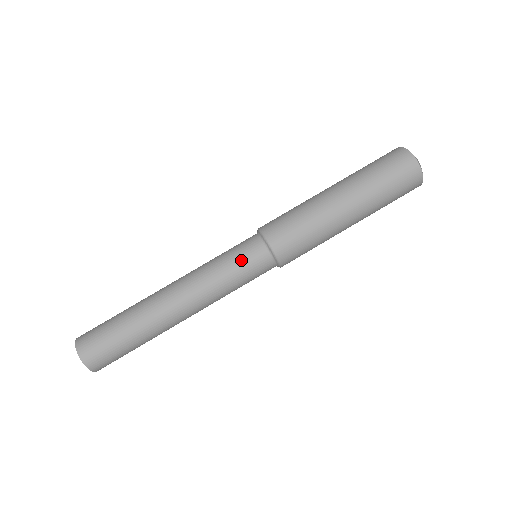
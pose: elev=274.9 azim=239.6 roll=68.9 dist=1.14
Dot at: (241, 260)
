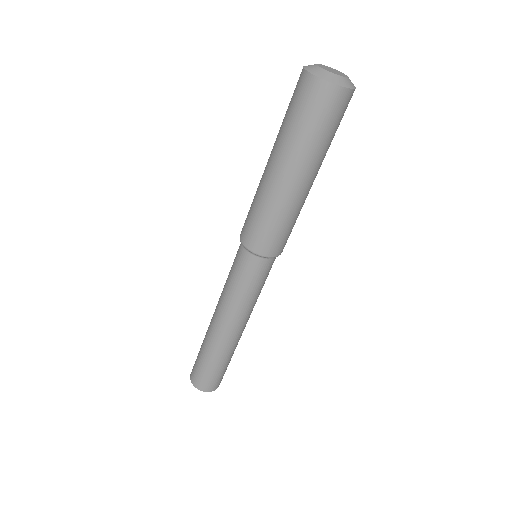
Dot at: (253, 279)
